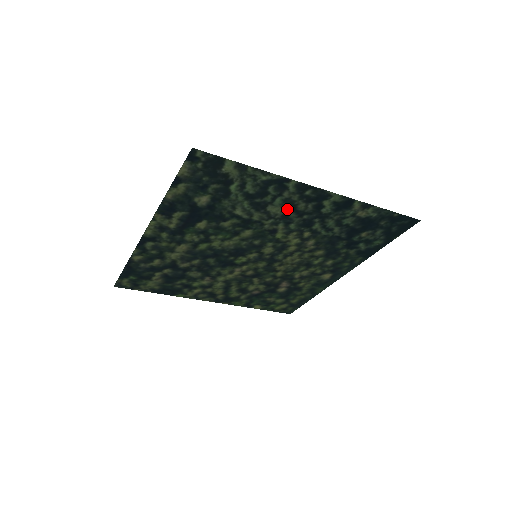
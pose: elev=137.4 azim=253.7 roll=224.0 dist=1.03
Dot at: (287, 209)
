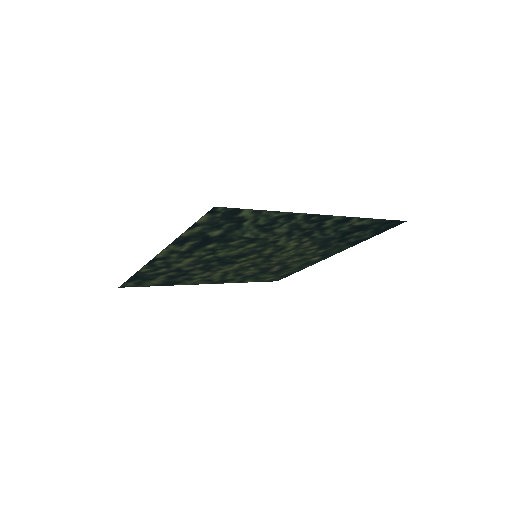
Dot at: (292, 229)
